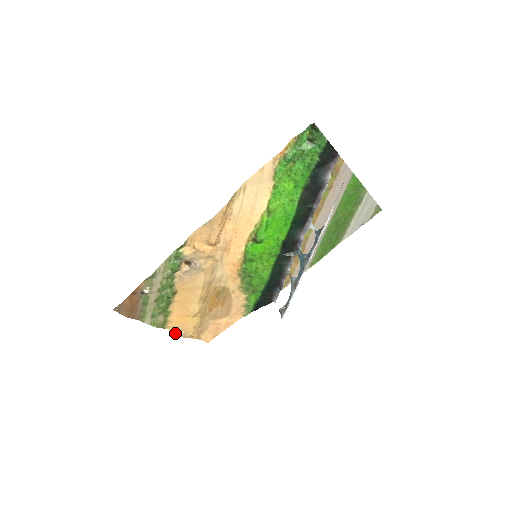
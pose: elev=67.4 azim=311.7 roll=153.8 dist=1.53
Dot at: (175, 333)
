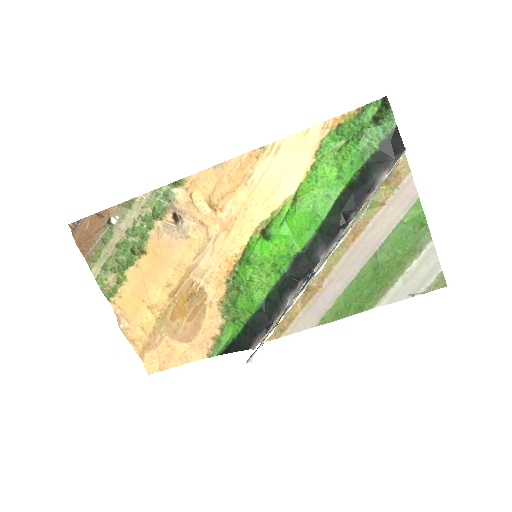
Dot at: (117, 319)
